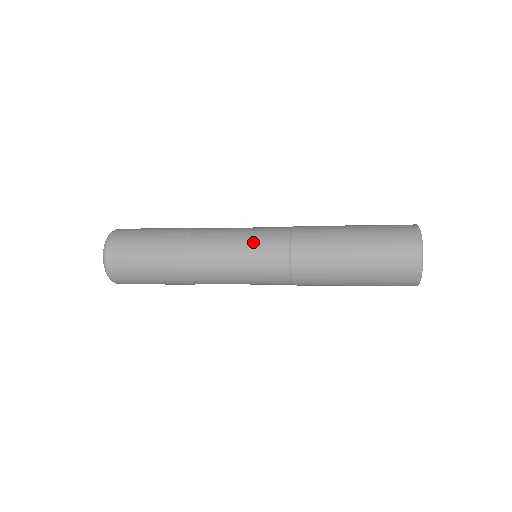
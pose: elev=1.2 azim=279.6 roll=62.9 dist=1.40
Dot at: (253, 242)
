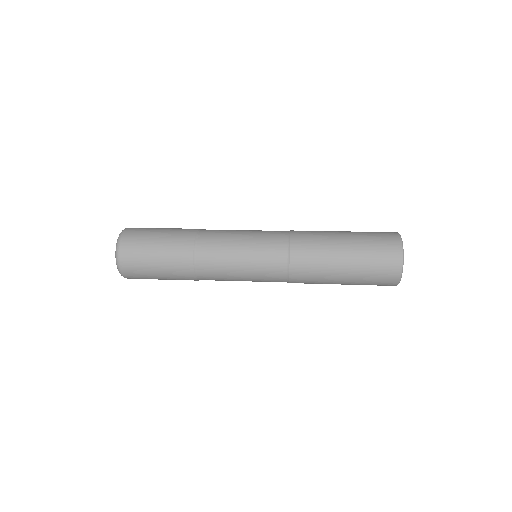
Dot at: (255, 257)
